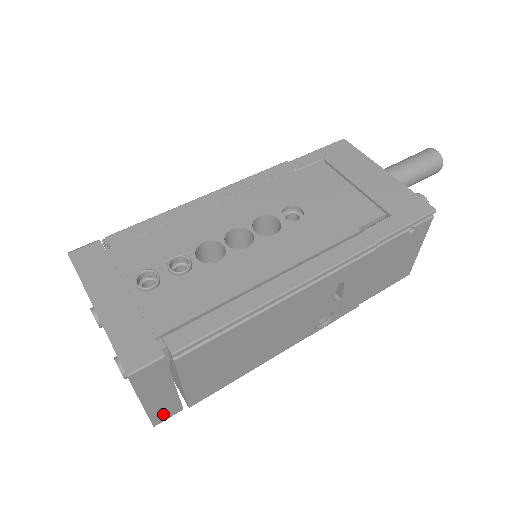
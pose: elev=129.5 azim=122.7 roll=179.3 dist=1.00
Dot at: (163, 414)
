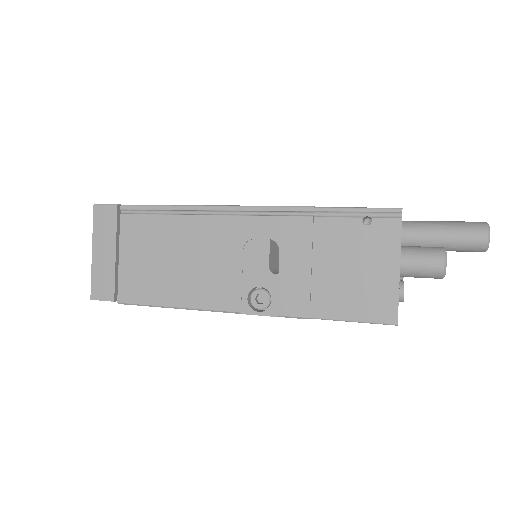
Dot at: (100, 288)
